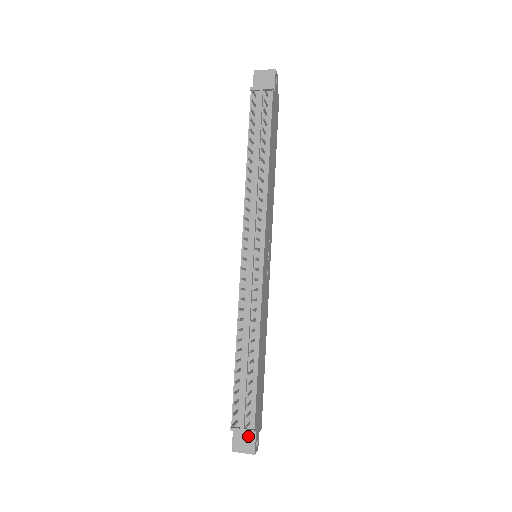
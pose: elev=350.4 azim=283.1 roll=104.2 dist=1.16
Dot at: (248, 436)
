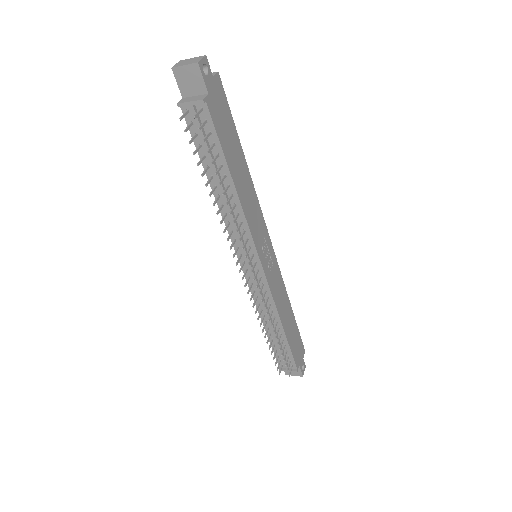
Dot at: occluded
